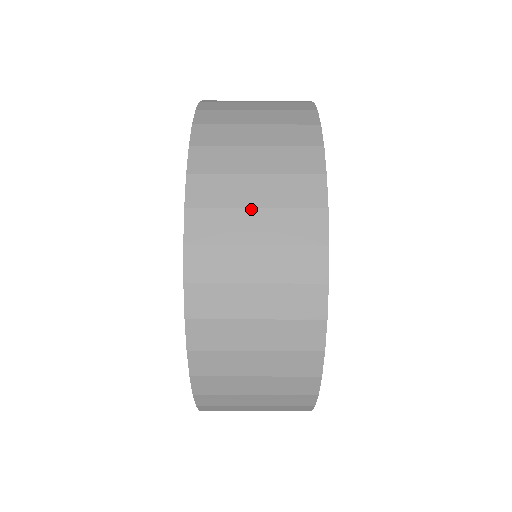
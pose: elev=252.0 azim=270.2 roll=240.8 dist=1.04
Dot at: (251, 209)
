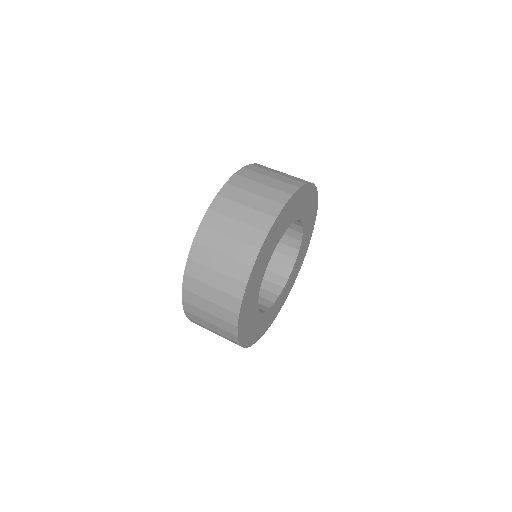
Dot at: (275, 173)
